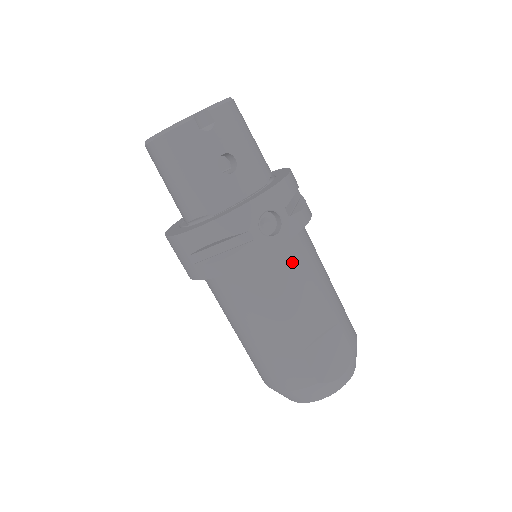
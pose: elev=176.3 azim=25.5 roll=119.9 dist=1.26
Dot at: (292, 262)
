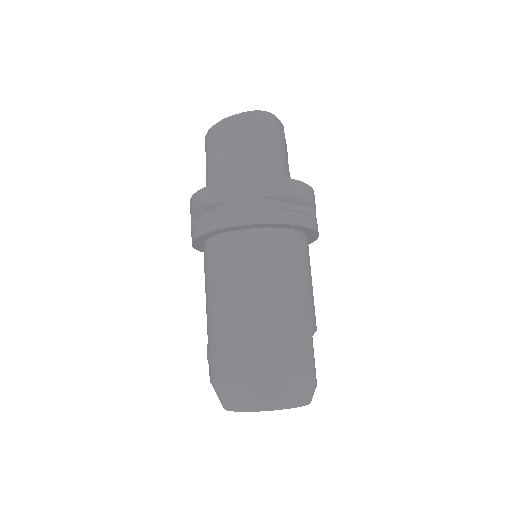
Dot at: occluded
